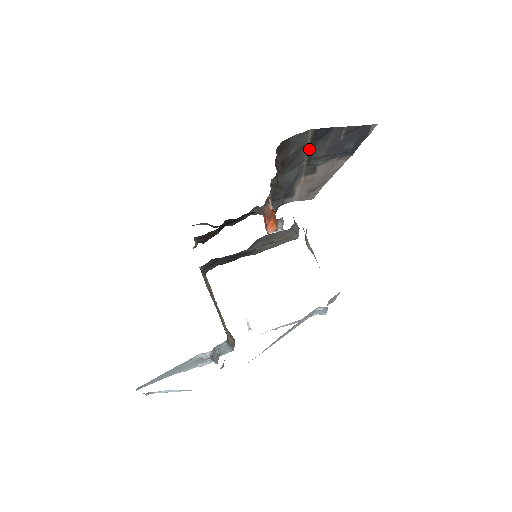
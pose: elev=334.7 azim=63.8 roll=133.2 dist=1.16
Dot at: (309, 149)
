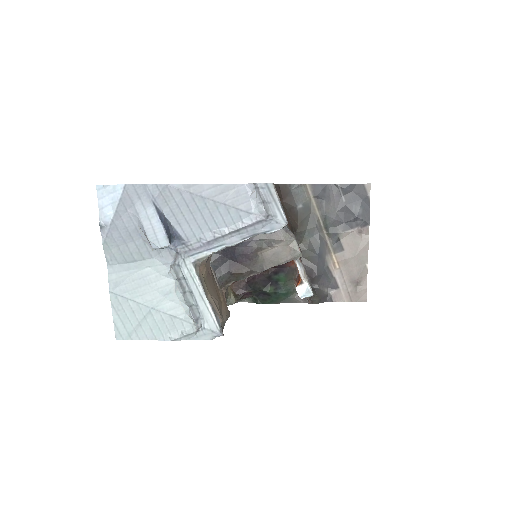
Dot at: (319, 211)
